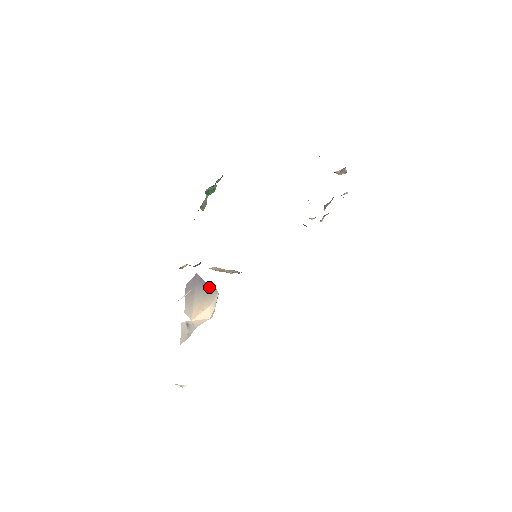
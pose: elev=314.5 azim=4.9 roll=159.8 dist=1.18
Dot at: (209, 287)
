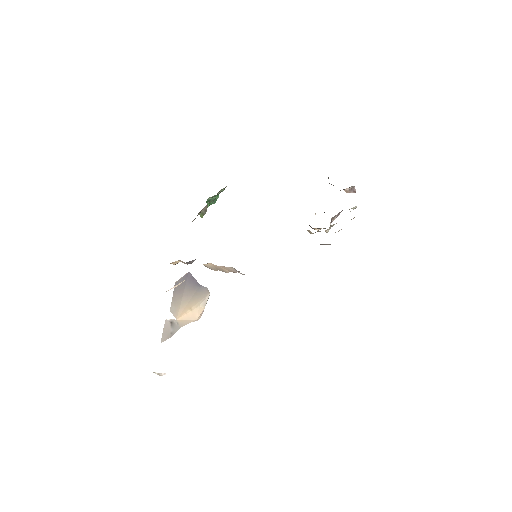
Dot at: (200, 287)
